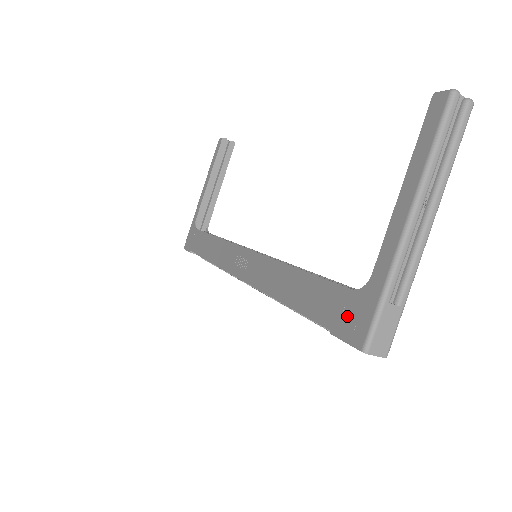
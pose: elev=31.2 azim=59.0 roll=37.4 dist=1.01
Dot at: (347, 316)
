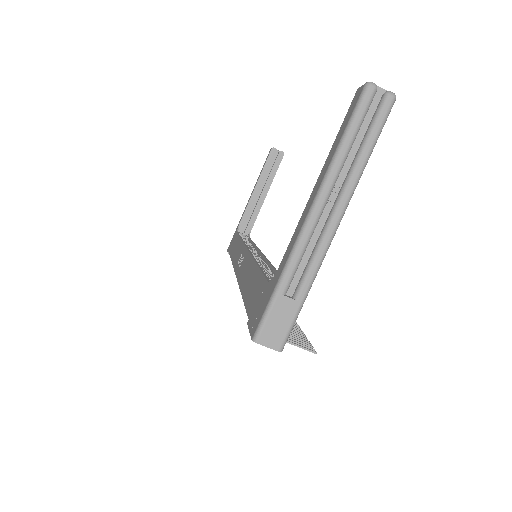
Dot at: (258, 306)
